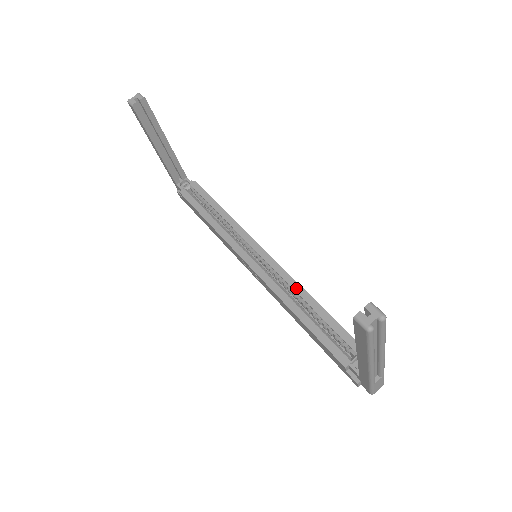
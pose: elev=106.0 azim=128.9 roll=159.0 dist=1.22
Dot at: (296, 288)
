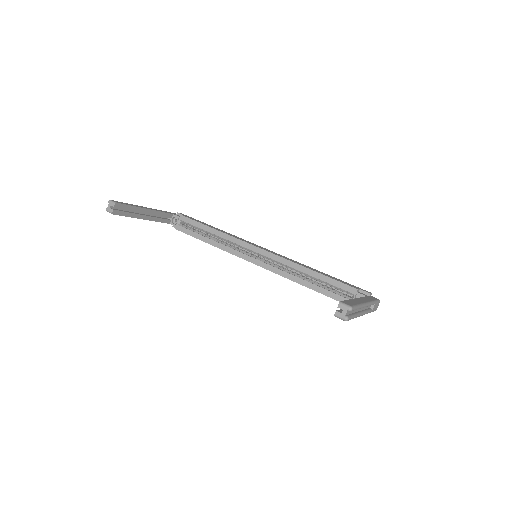
Dot at: (294, 266)
